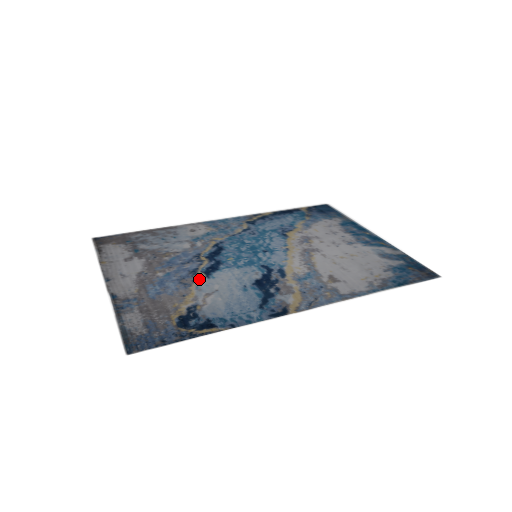
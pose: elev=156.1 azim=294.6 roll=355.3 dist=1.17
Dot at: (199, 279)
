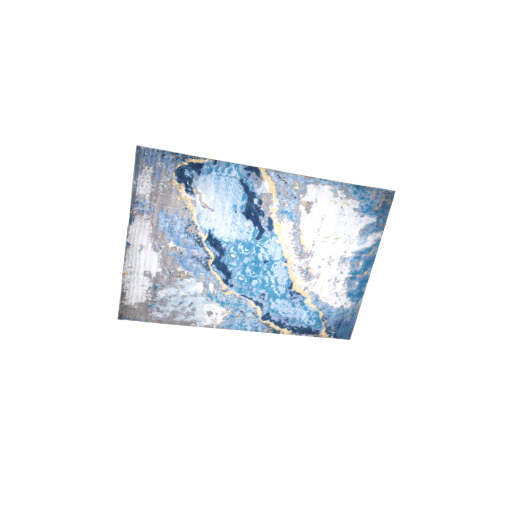
Dot at: (202, 230)
